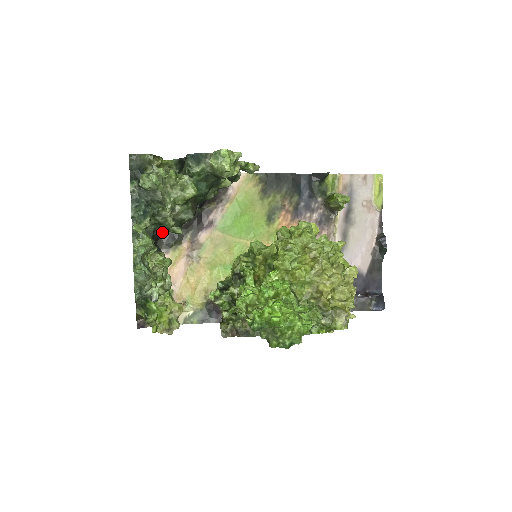
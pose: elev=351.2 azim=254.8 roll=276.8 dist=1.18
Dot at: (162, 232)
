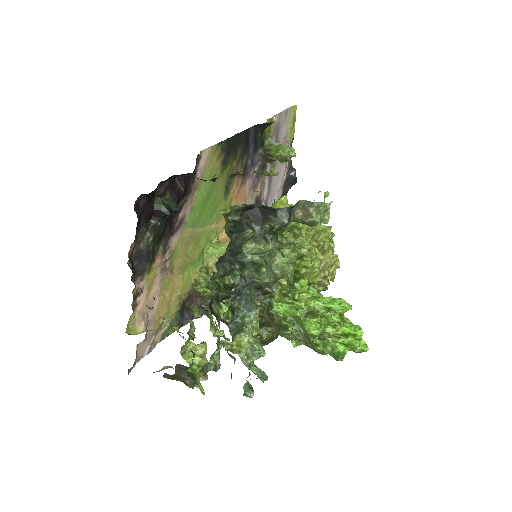
Dot at: occluded
